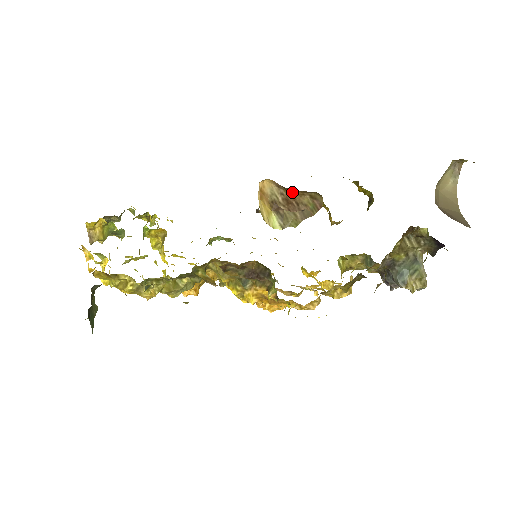
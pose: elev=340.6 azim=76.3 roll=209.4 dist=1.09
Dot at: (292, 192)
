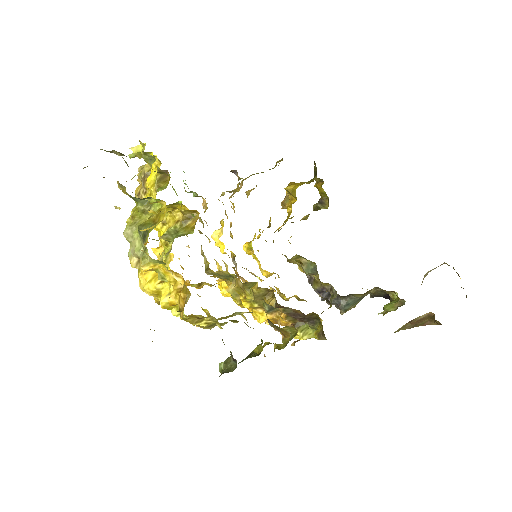
Dot at: (429, 318)
